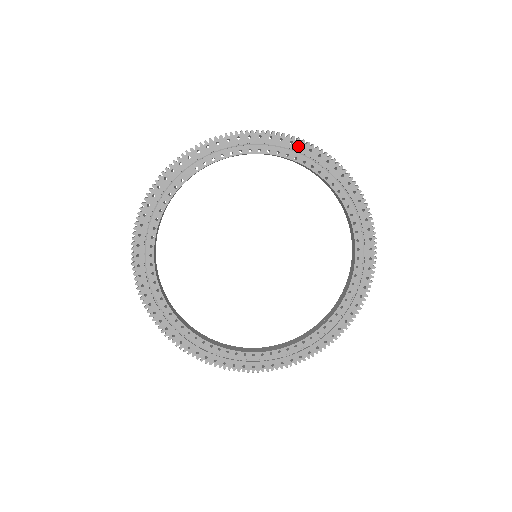
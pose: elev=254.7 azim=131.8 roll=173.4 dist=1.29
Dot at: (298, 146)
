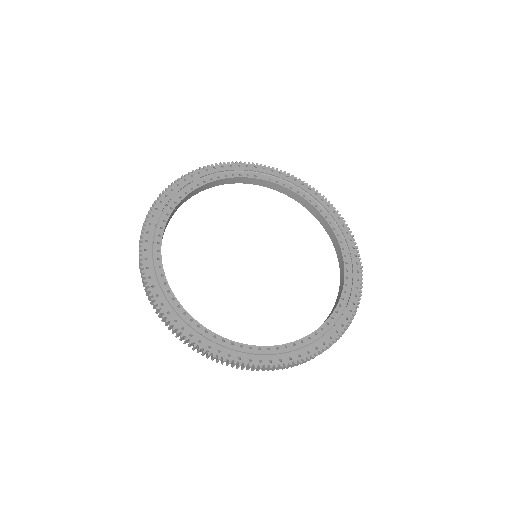
Dot at: (341, 224)
